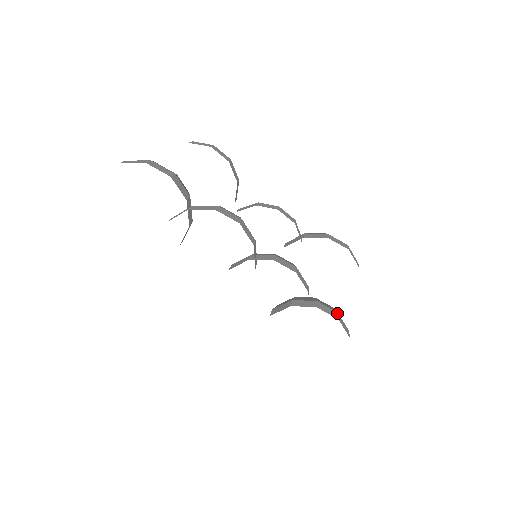
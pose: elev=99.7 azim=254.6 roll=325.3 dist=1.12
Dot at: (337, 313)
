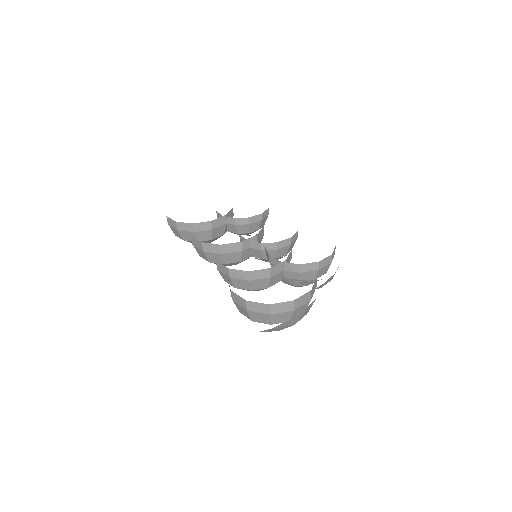
Dot at: occluded
